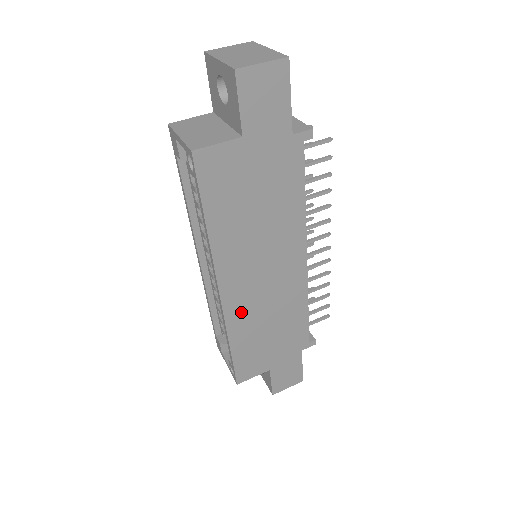
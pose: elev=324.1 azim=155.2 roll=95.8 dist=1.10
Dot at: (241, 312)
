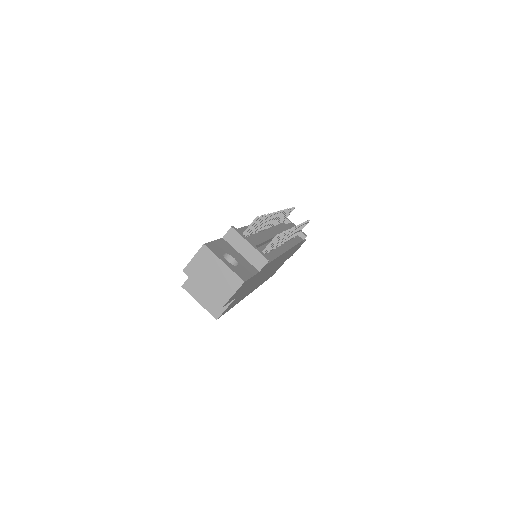
Dot at: occluded
